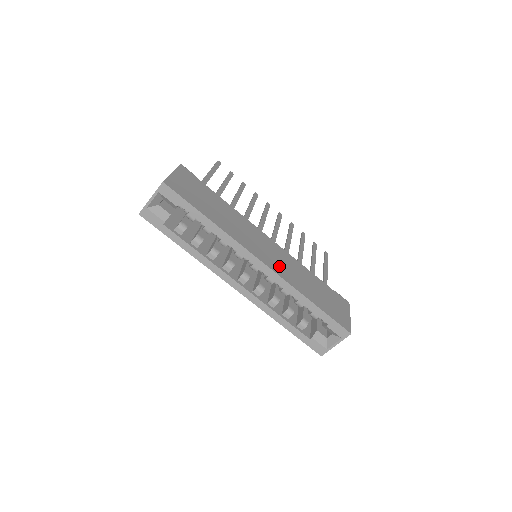
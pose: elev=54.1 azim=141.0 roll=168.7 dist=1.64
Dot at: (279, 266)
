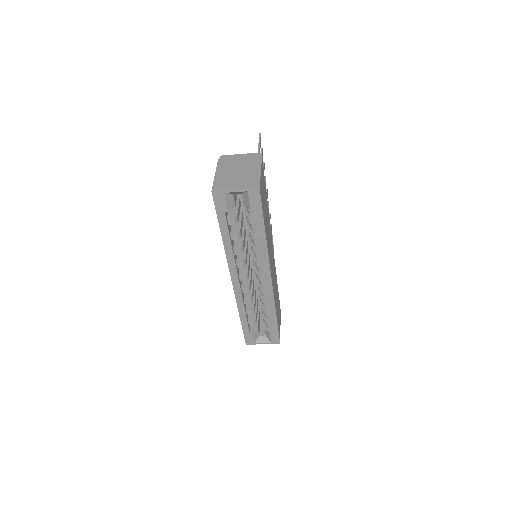
Dot at: occluded
